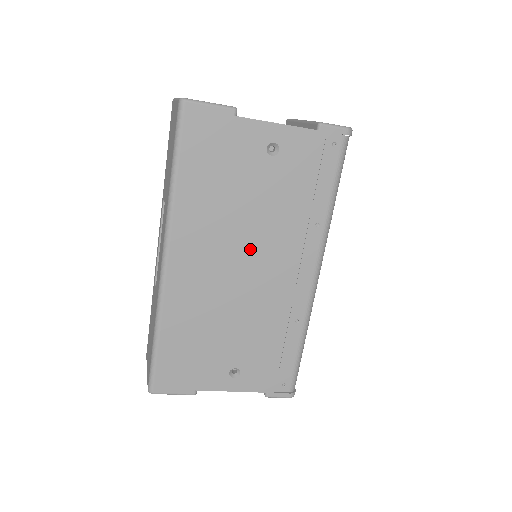
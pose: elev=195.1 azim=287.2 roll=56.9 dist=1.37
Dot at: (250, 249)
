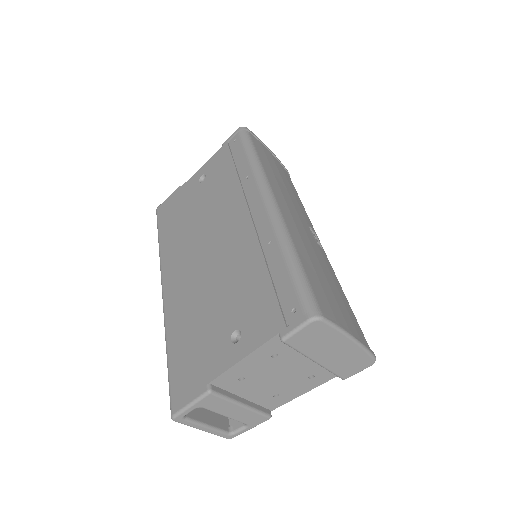
Dot at: (210, 233)
